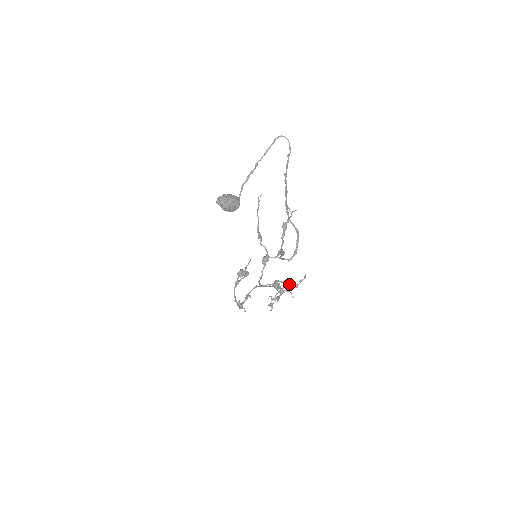
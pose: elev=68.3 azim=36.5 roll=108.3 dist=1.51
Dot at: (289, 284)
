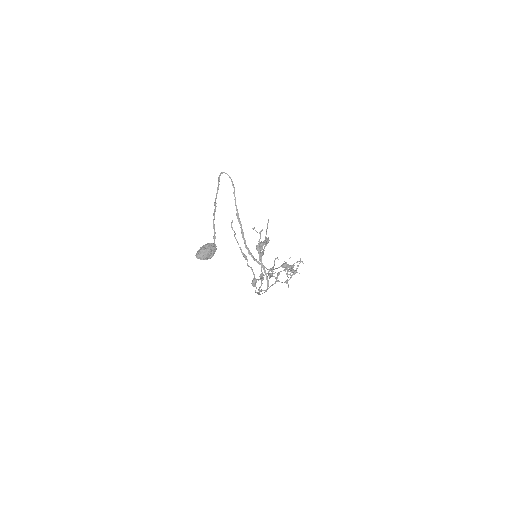
Dot at: (292, 267)
